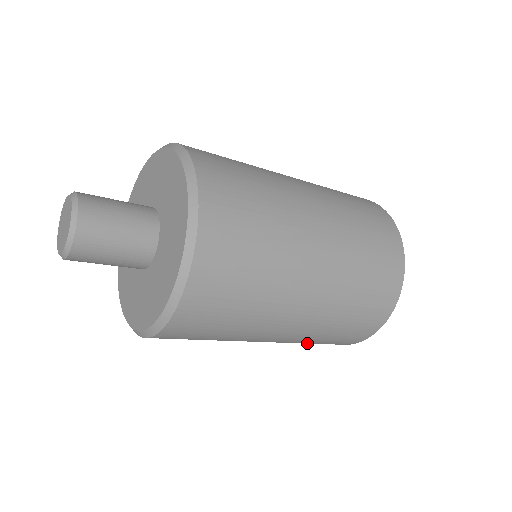
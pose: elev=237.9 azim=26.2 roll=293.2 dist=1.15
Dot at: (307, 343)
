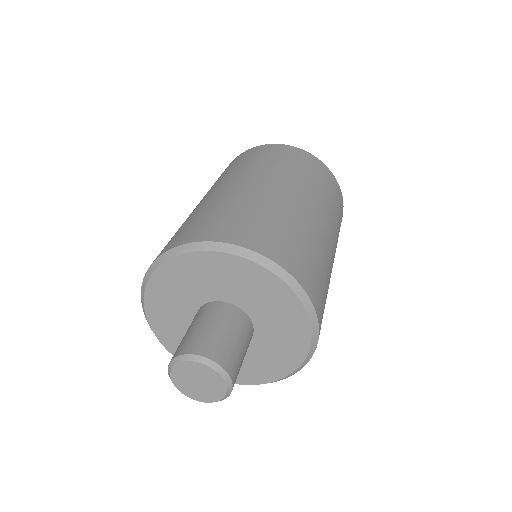
Dot at: occluded
